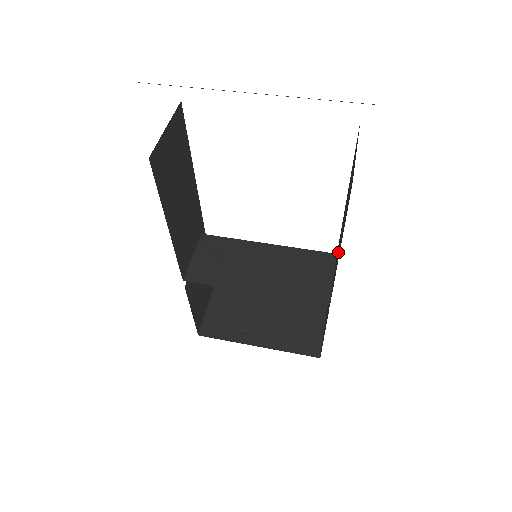
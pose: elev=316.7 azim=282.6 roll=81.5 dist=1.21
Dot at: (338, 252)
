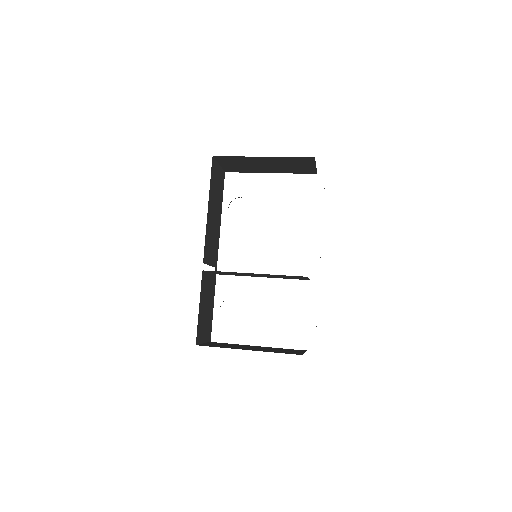
Dot at: occluded
